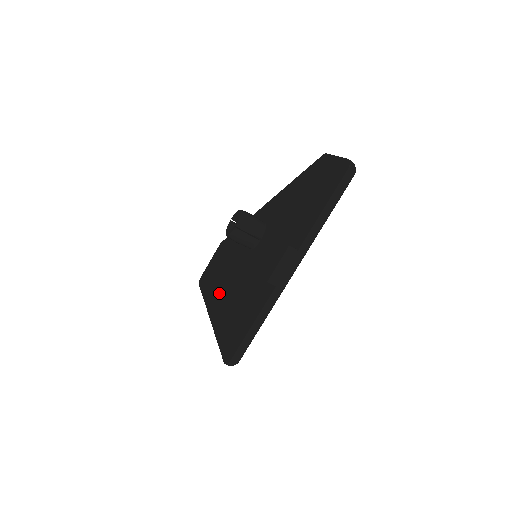
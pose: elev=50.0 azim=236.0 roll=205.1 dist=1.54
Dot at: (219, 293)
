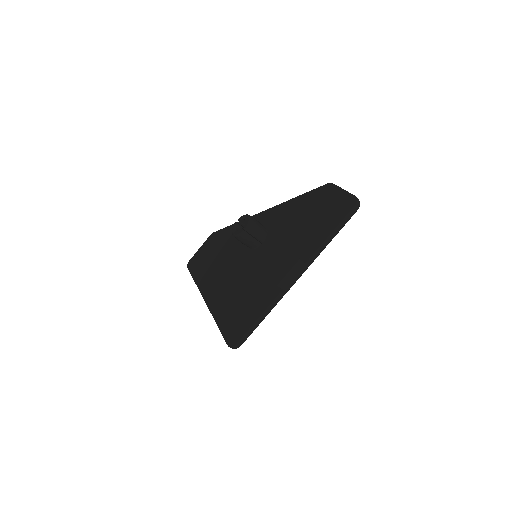
Dot at: (215, 282)
